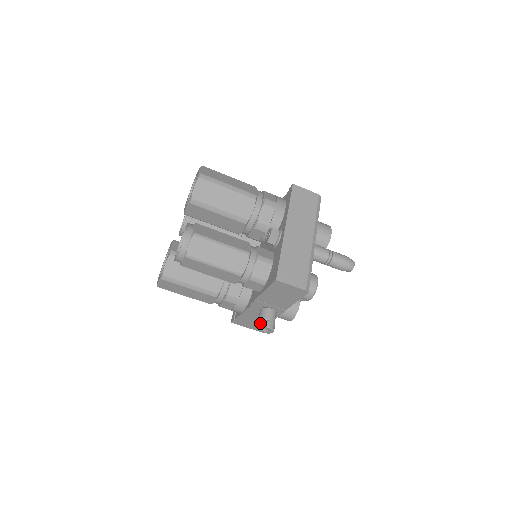
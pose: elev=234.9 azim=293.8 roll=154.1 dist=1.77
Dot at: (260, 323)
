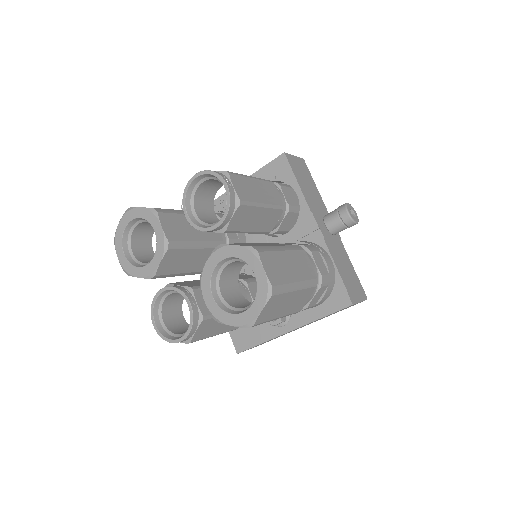
Dot at: occluded
